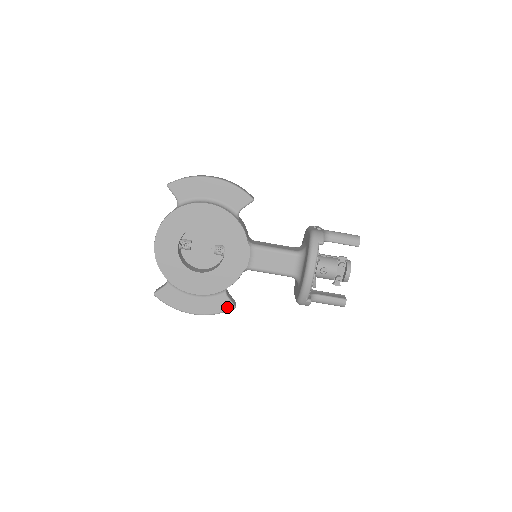
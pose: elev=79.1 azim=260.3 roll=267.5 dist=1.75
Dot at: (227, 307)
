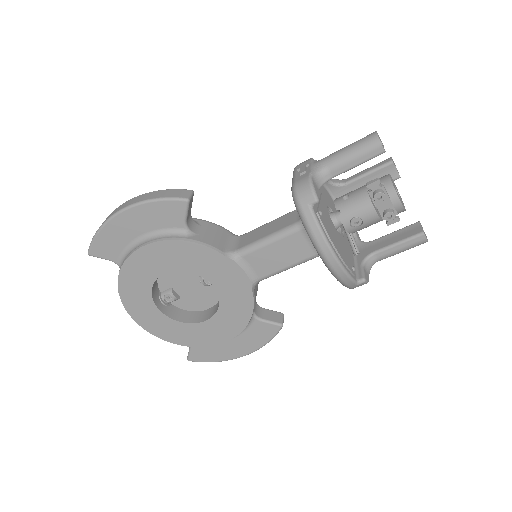
Dot at: (272, 331)
